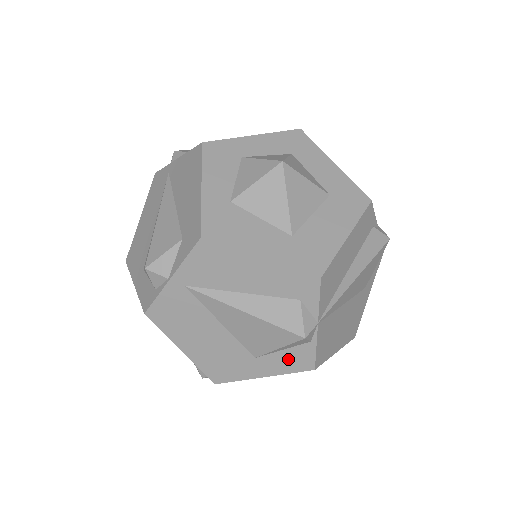
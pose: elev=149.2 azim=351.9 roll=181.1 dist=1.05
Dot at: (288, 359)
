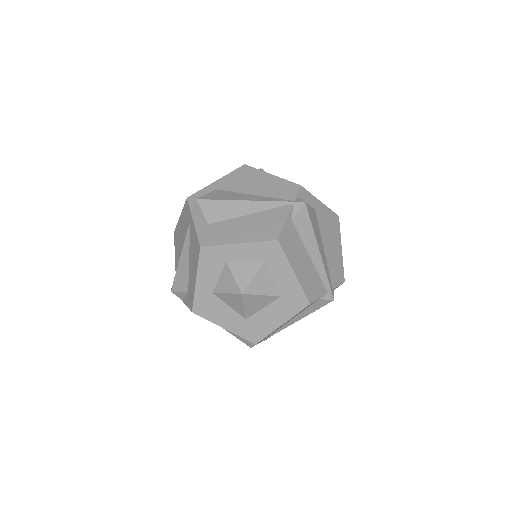
Dot at: occluded
